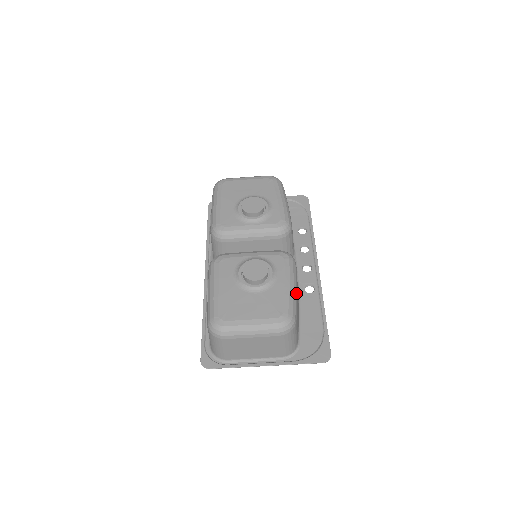
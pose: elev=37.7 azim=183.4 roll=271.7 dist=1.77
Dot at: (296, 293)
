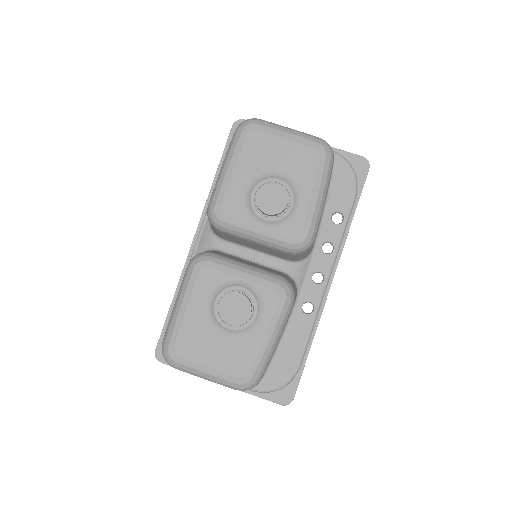
Dot at: (276, 346)
